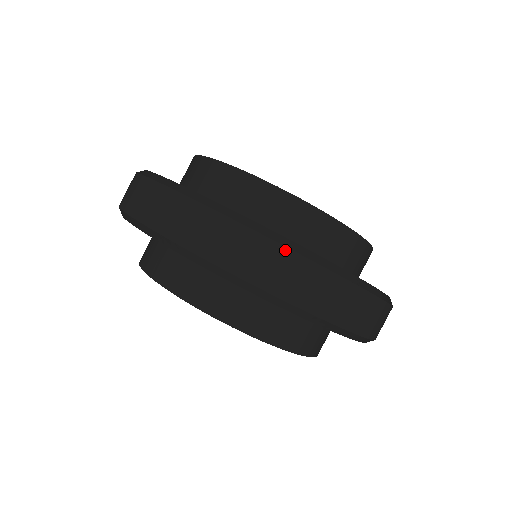
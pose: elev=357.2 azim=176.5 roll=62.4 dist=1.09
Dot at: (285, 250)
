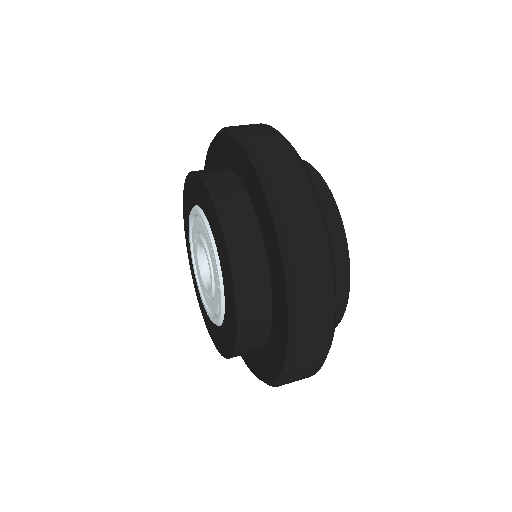
Dot at: (296, 157)
